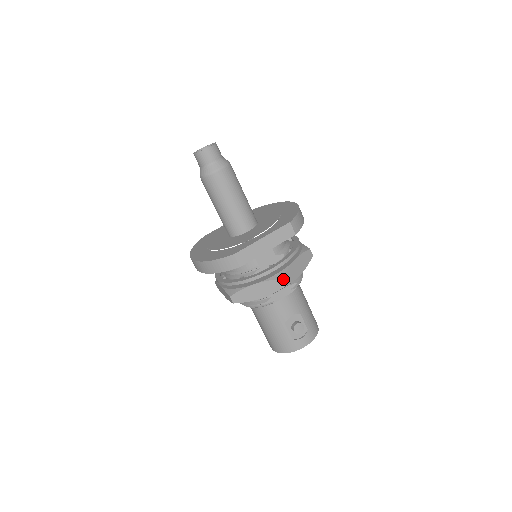
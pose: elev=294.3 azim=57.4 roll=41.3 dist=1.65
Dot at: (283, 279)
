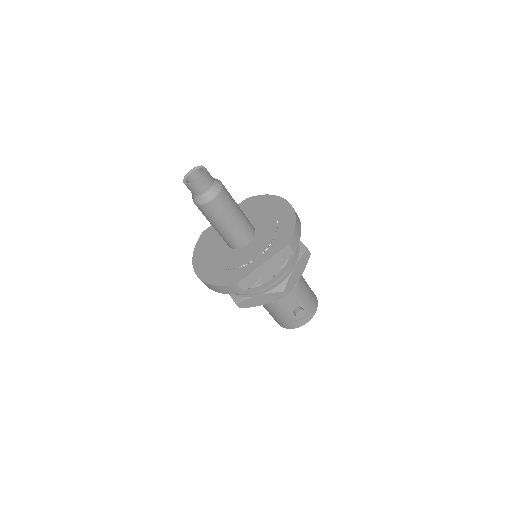
Dot at: (284, 291)
